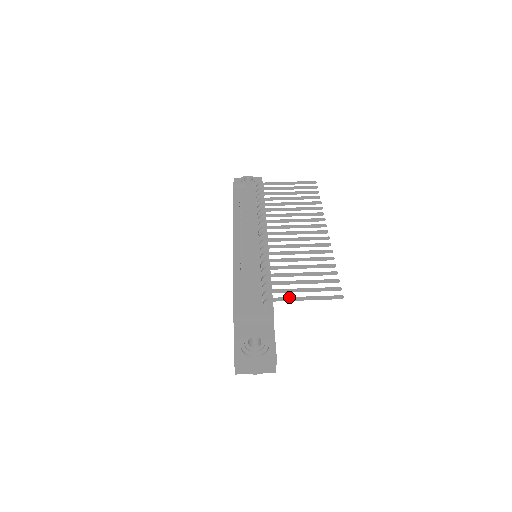
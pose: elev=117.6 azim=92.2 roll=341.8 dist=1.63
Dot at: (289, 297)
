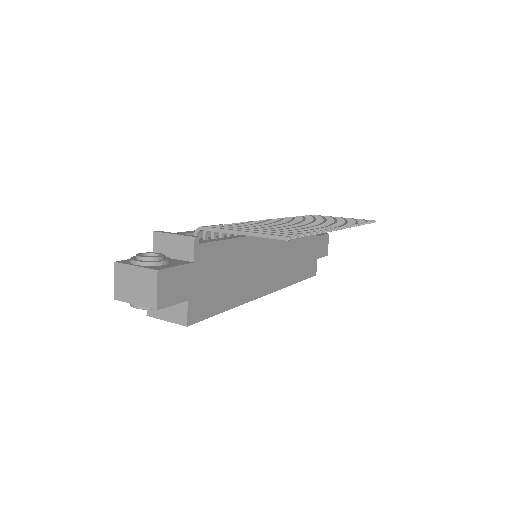
Dot at: occluded
